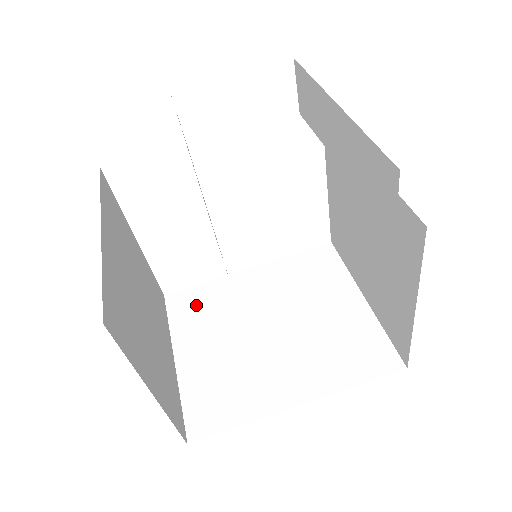
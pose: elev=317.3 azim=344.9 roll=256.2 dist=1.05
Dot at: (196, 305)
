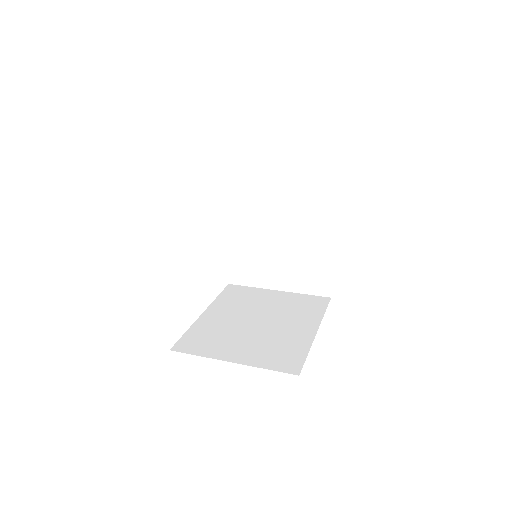
Dot at: (200, 340)
